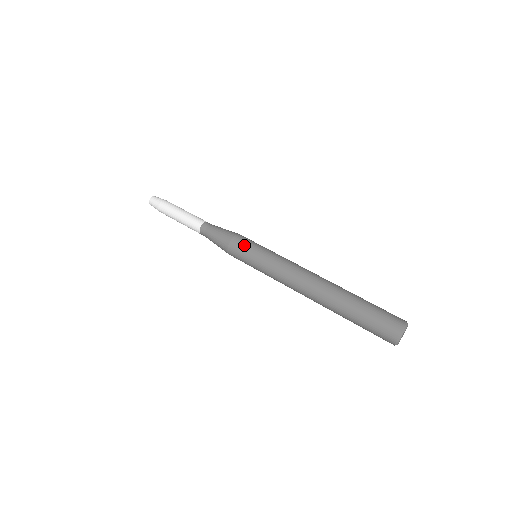
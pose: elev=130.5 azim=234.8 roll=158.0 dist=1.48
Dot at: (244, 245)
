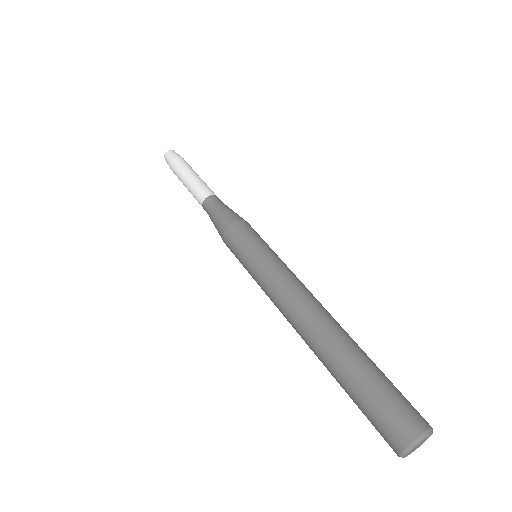
Dot at: (255, 232)
